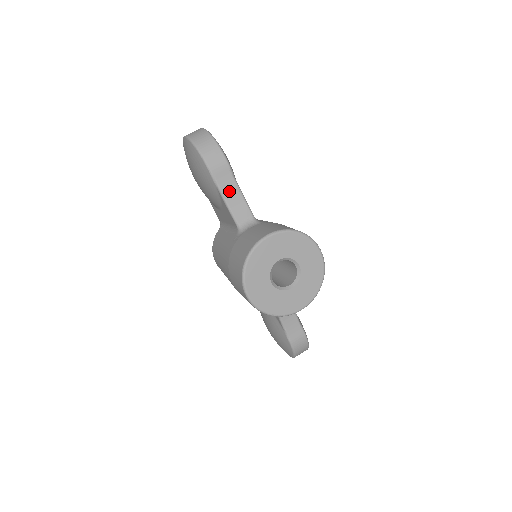
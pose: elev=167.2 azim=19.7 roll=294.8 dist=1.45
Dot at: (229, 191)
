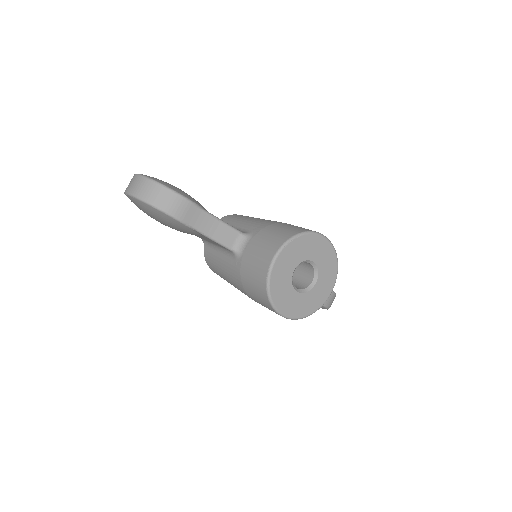
Dot at: (206, 225)
